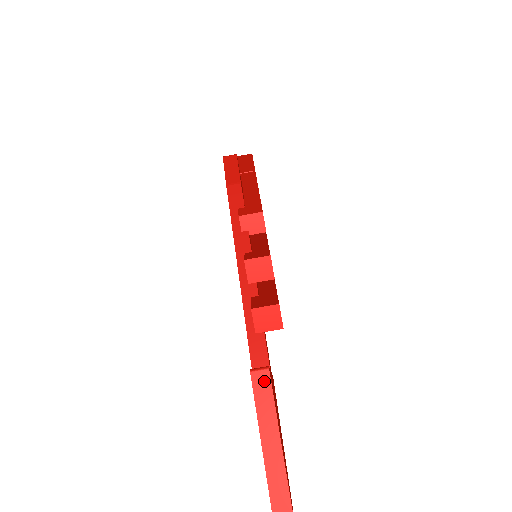
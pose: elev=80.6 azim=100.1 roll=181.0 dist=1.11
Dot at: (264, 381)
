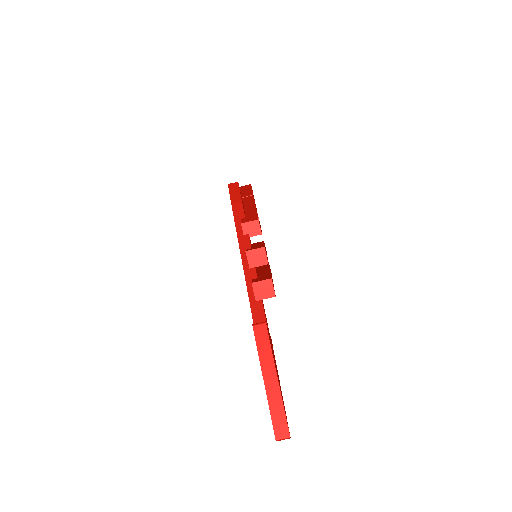
Dot at: (263, 331)
